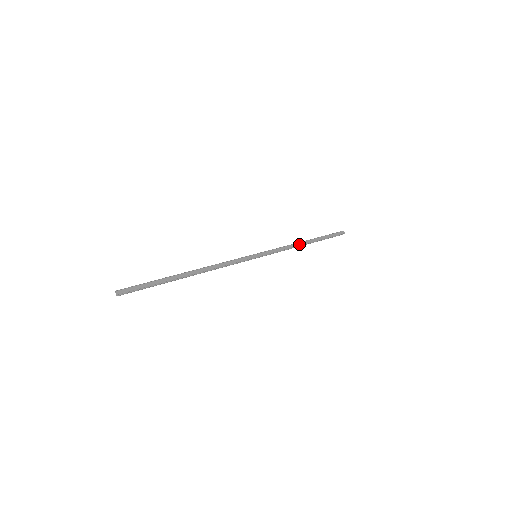
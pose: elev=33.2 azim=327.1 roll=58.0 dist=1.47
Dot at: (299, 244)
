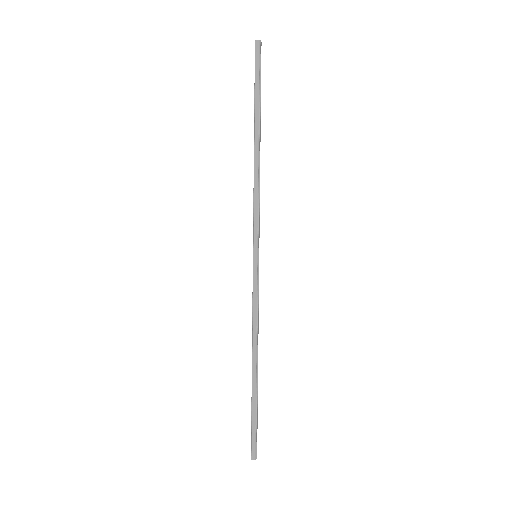
Dot at: (256, 165)
